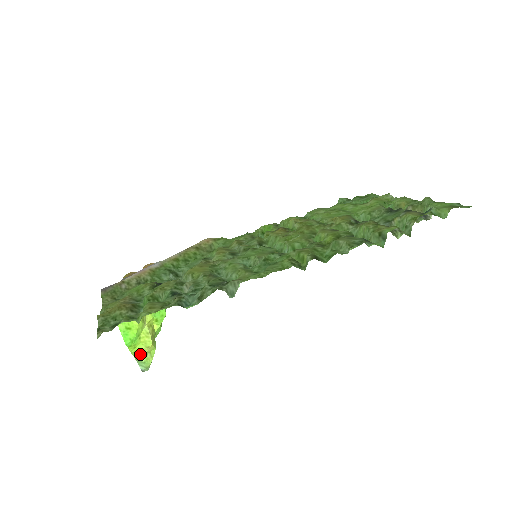
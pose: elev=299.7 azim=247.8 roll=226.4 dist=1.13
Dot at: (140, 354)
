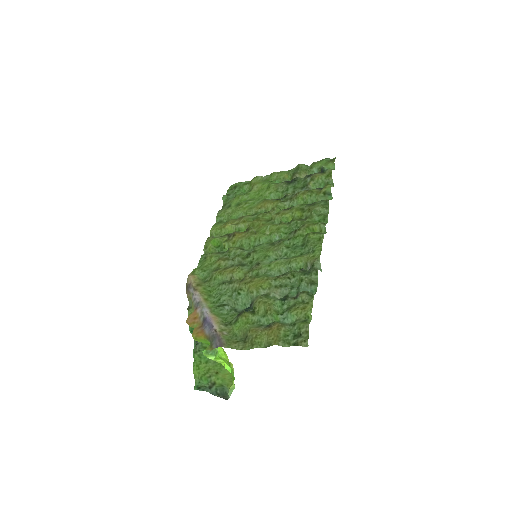
Dot at: occluded
